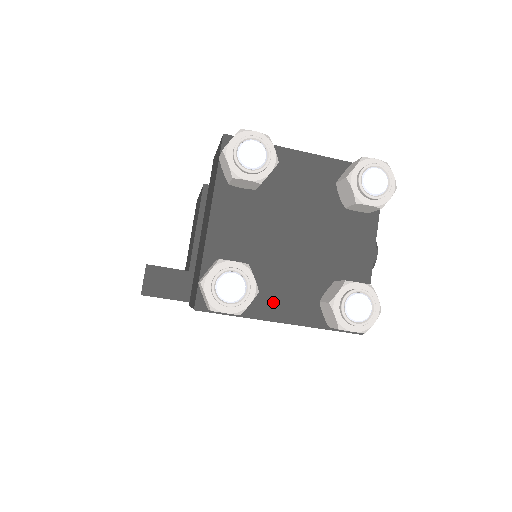
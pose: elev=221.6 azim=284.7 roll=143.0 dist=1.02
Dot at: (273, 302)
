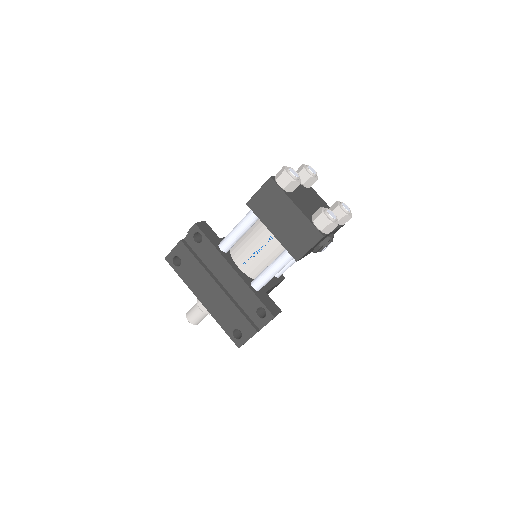
Dot at: (296, 201)
